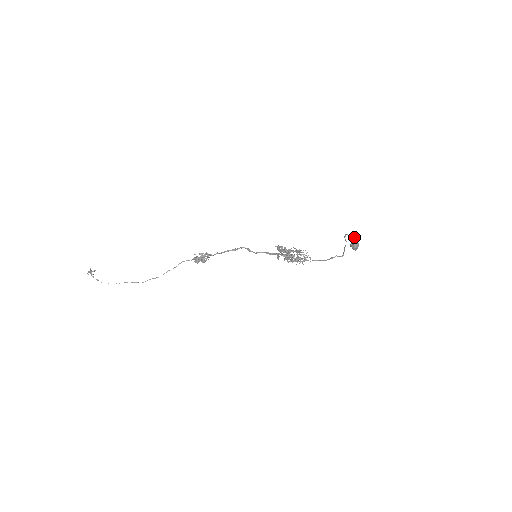
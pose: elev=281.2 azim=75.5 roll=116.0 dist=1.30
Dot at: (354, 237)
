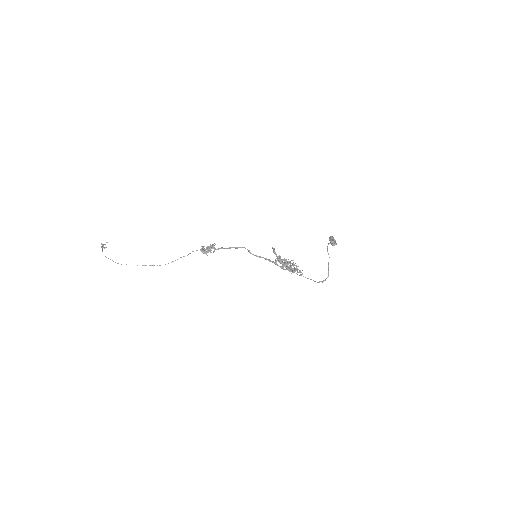
Dot at: (333, 239)
